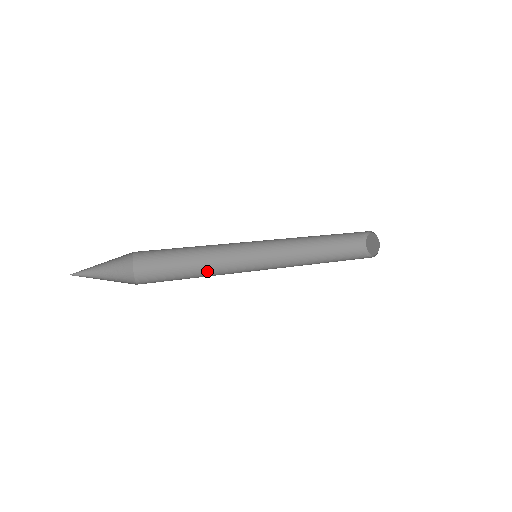
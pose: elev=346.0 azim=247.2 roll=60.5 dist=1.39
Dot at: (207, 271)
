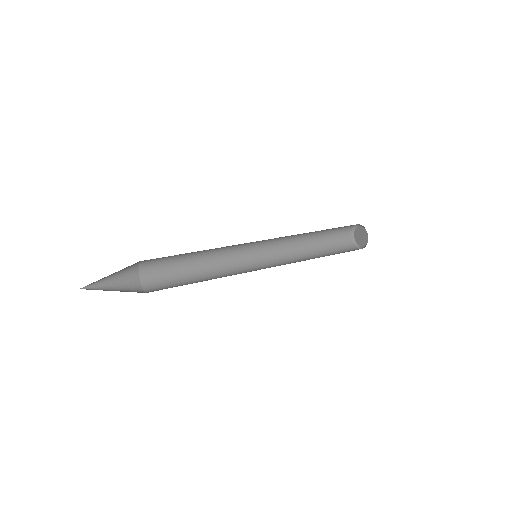
Dot at: (213, 278)
